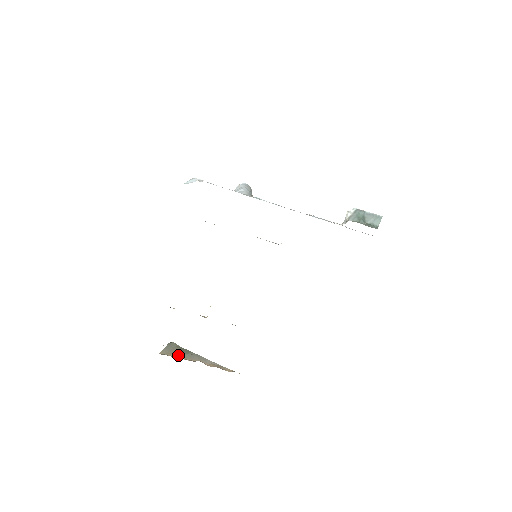
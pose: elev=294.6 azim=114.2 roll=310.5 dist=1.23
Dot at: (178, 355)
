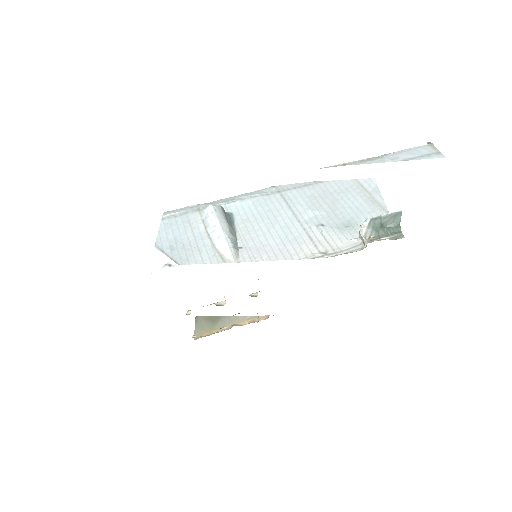
Dot at: (211, 330)
